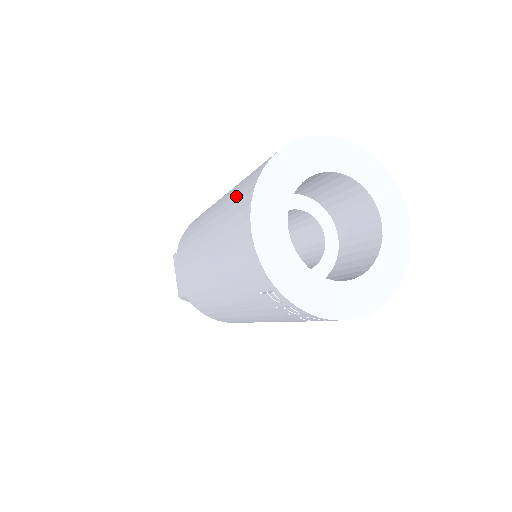
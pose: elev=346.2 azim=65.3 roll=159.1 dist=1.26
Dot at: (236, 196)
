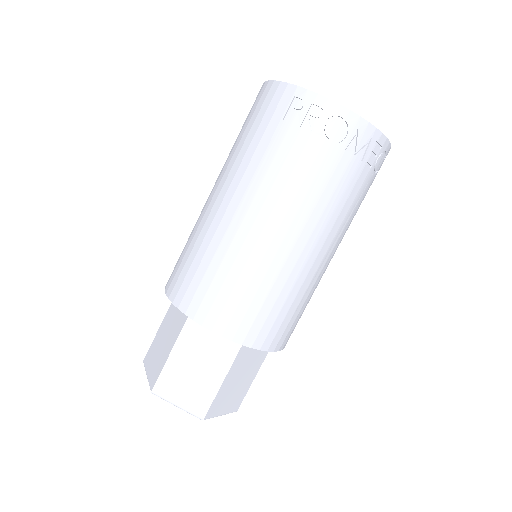
Dot at: occluded
